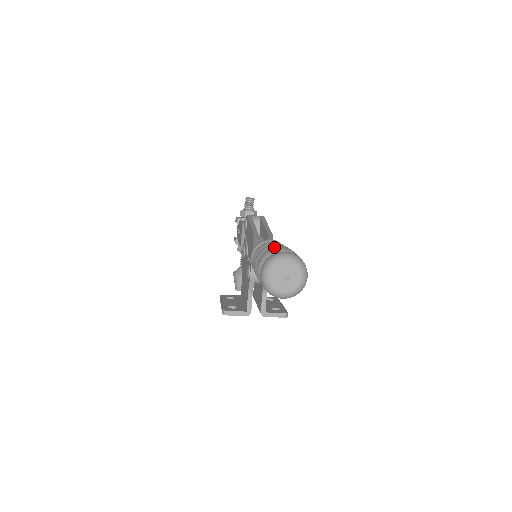
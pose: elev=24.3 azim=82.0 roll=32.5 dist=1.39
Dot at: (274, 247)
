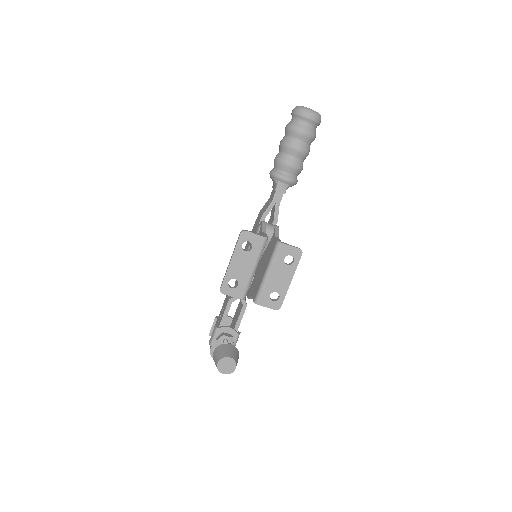
Dot at: occluded
